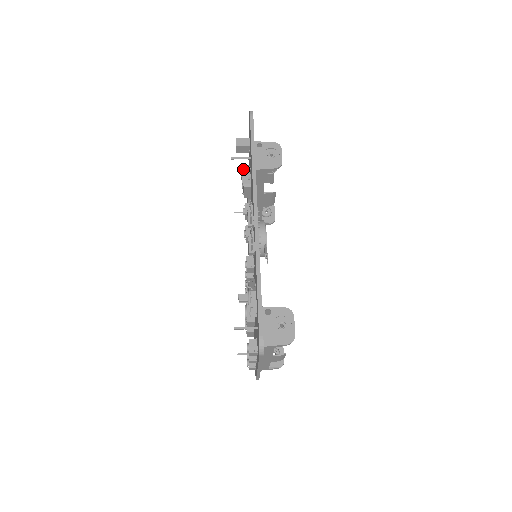
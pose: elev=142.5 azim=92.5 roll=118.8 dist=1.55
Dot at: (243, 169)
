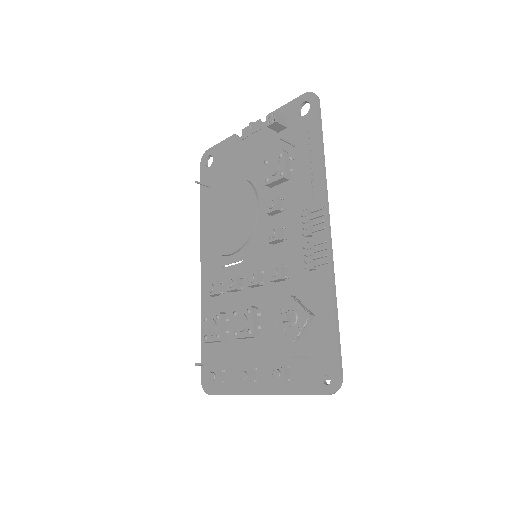
Dot at: (285, 155)
